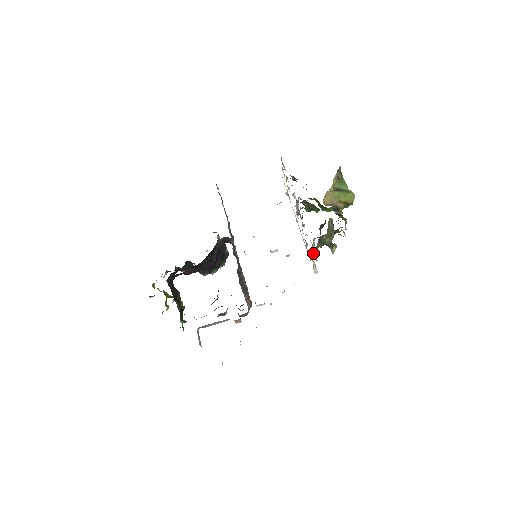
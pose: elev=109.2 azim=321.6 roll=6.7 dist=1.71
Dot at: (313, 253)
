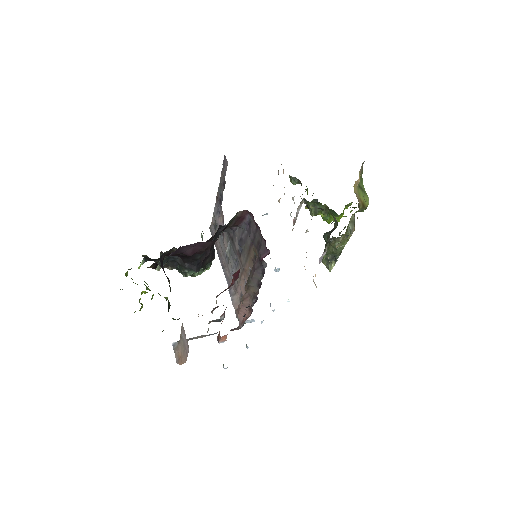
Dot at: (320, 260)
